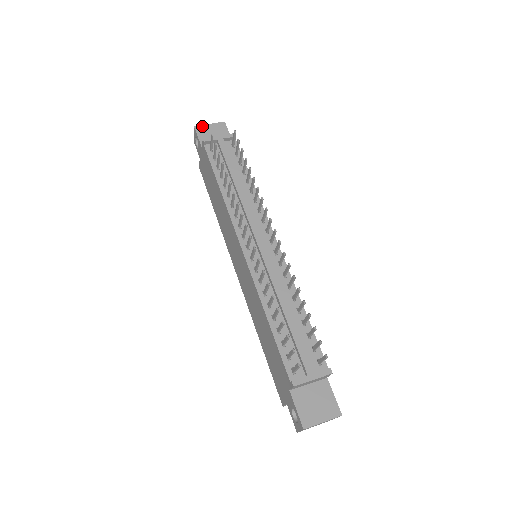
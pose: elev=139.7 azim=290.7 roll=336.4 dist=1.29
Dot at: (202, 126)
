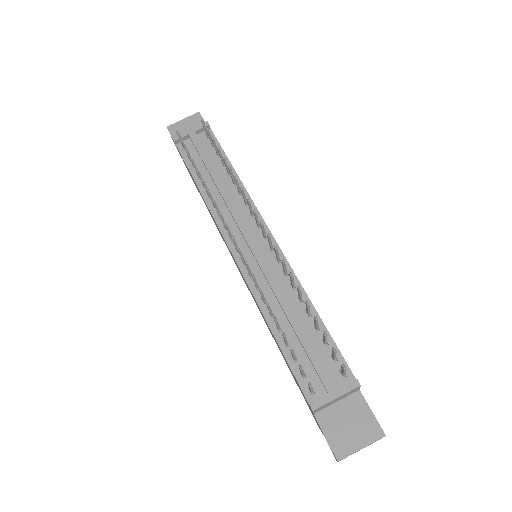
Dot at: (175, 124)
